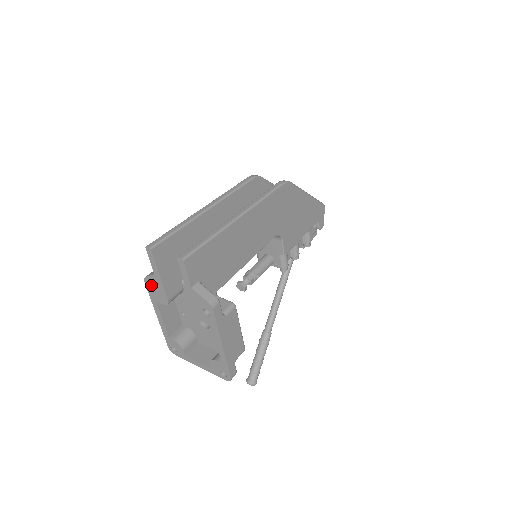
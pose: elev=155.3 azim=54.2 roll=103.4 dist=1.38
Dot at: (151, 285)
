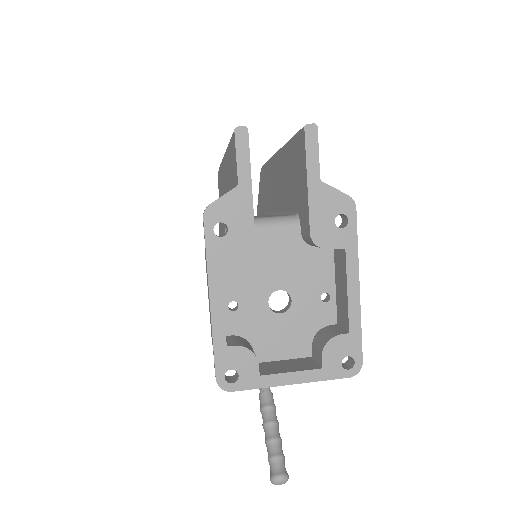
Dot at: (220, 218)
